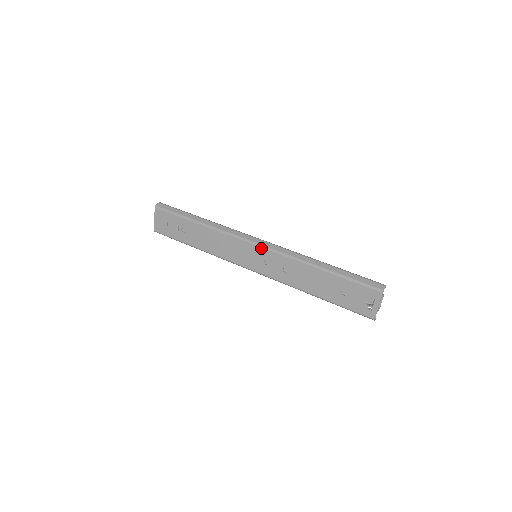
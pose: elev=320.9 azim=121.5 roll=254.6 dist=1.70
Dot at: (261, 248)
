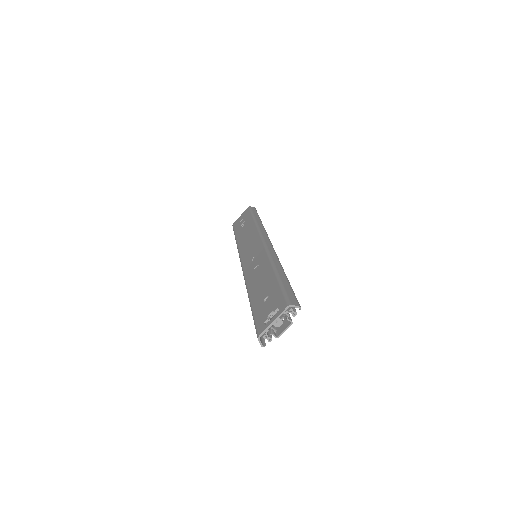
Dot at: (262, 244)
